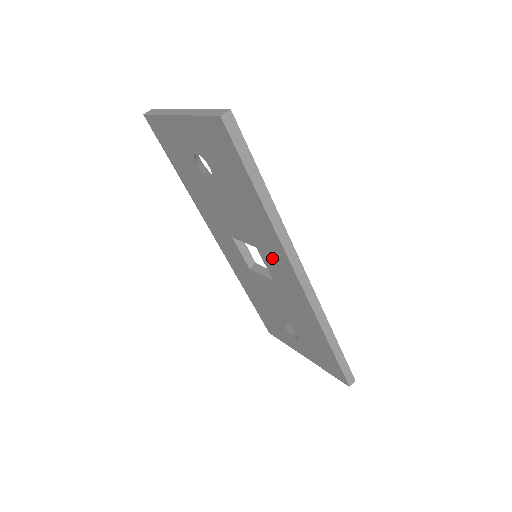
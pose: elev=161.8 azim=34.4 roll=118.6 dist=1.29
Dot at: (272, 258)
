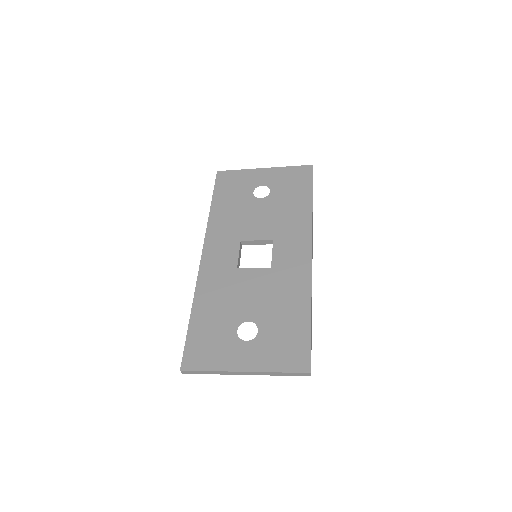
Dot at: (289, 243)
